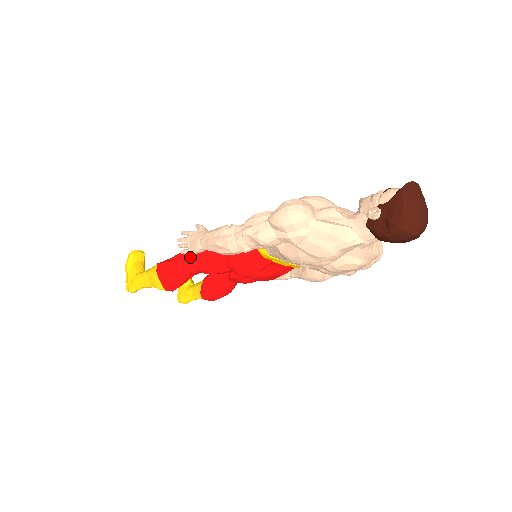
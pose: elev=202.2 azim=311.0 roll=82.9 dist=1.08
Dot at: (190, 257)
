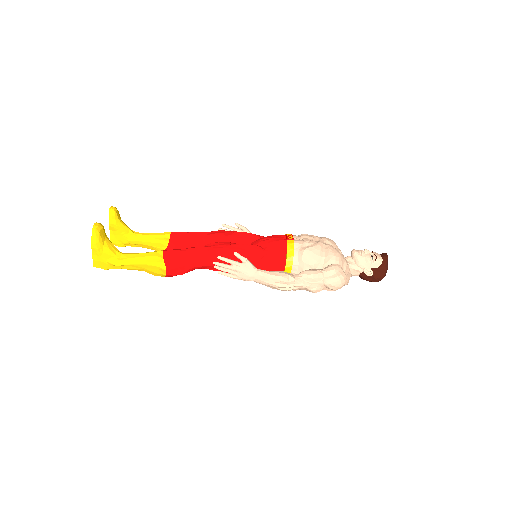
Dot at: (209, 264)
